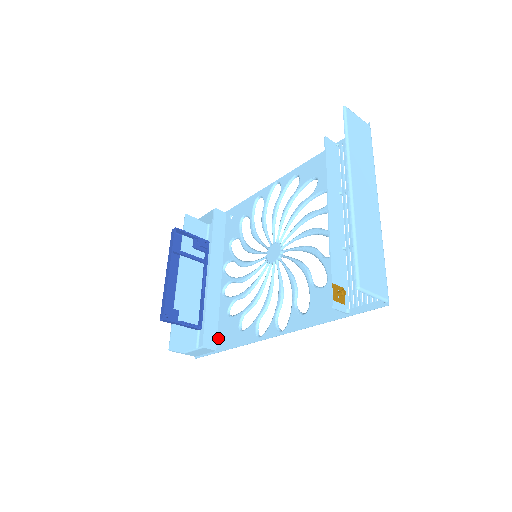
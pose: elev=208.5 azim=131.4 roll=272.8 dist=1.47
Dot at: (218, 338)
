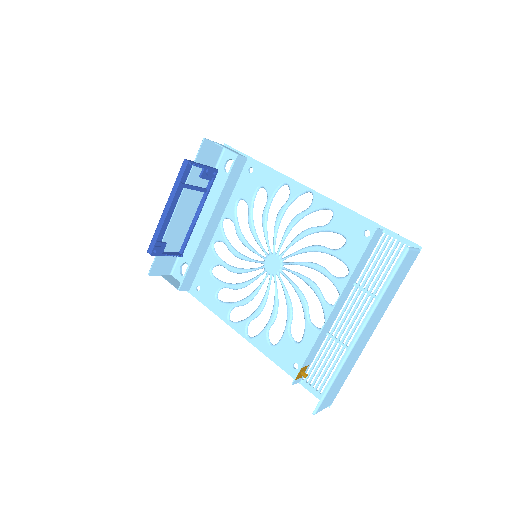
Dot at: (194, 282)
